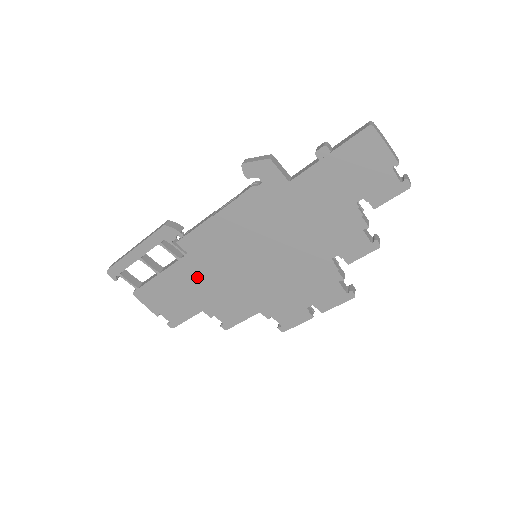
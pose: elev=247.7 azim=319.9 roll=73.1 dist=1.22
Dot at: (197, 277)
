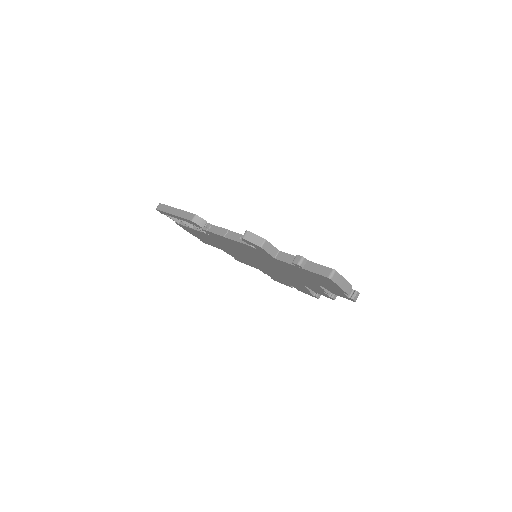
Dot at: (217, 242)
